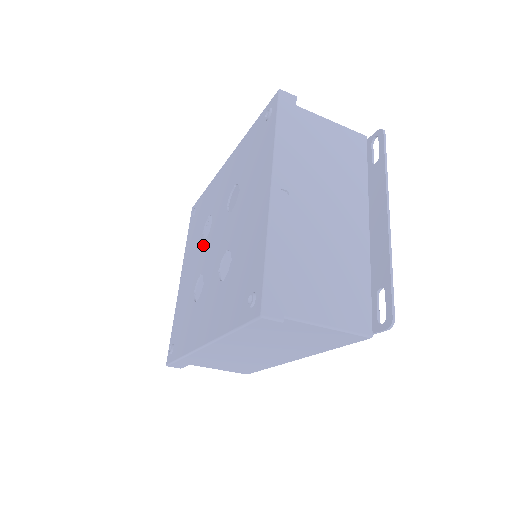
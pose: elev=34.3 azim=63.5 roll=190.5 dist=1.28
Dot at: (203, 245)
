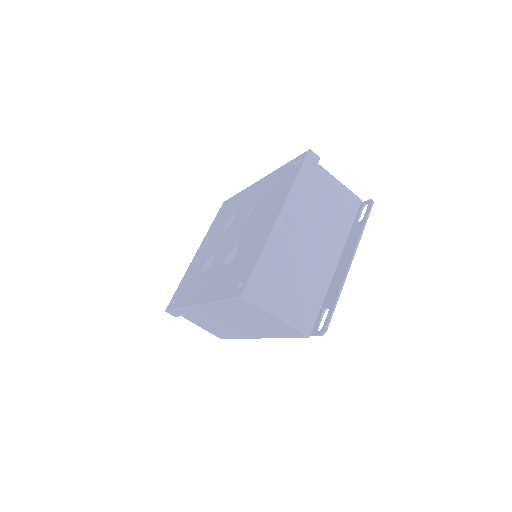
Dot at: (222, 235)
